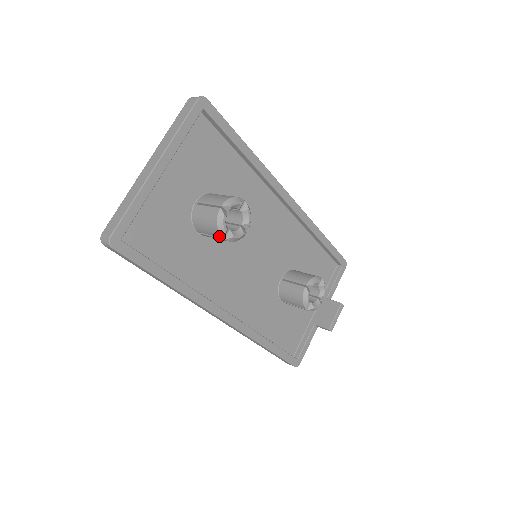
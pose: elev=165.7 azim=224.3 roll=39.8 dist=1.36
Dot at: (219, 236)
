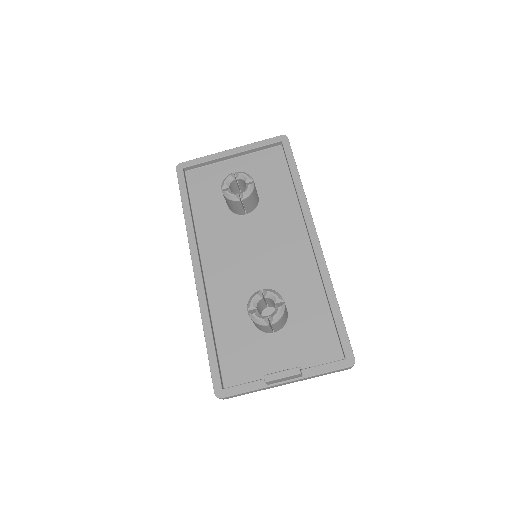
Dot at: (222, 190)
